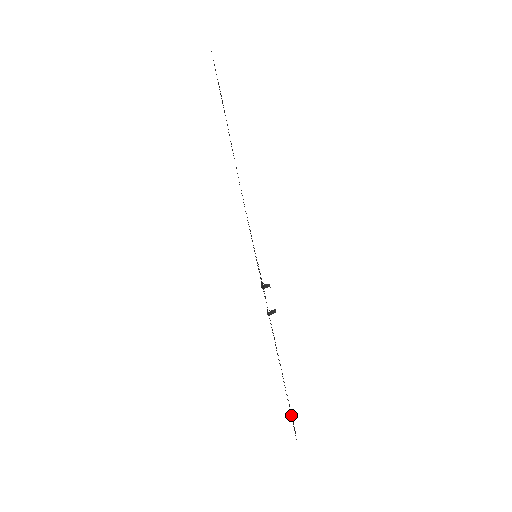
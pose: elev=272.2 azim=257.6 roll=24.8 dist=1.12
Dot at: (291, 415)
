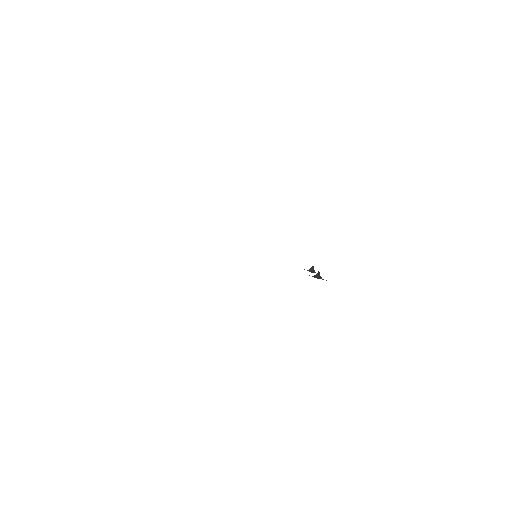
Dot at: occluded
